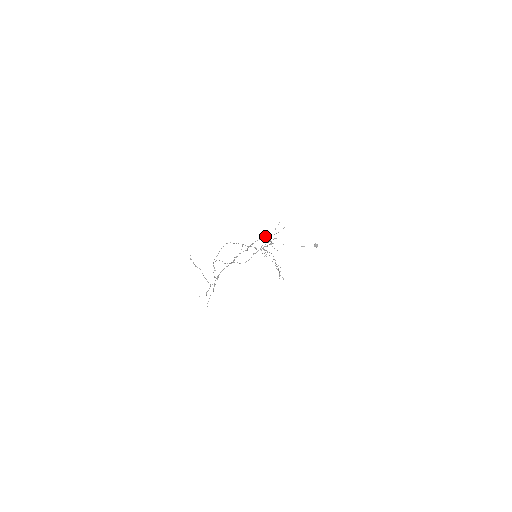
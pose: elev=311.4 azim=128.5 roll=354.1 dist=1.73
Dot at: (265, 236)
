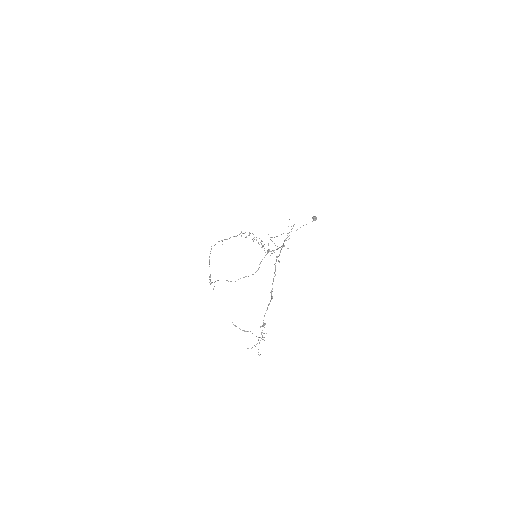
Dot at: (281, 246)
